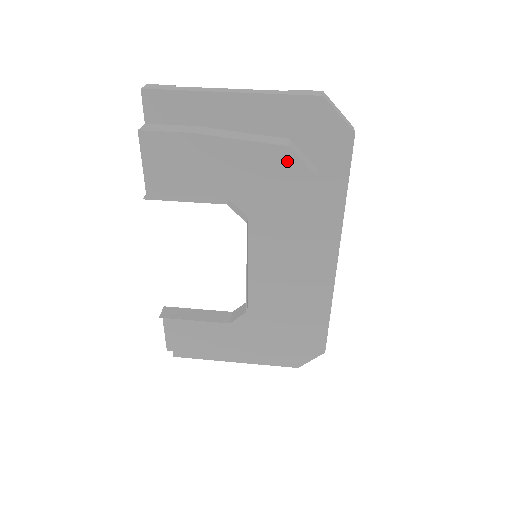
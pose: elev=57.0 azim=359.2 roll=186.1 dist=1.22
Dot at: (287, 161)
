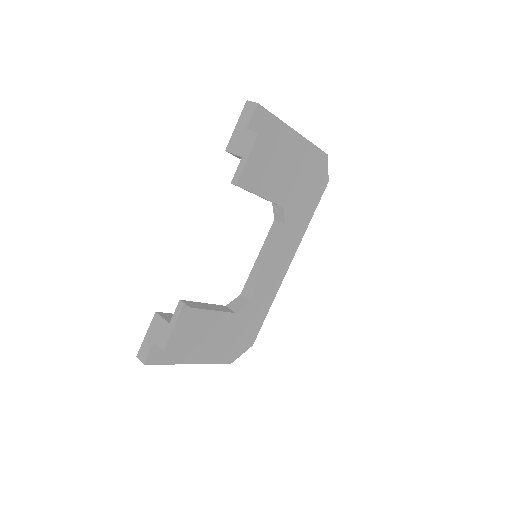
Dot at: (313, 187)
